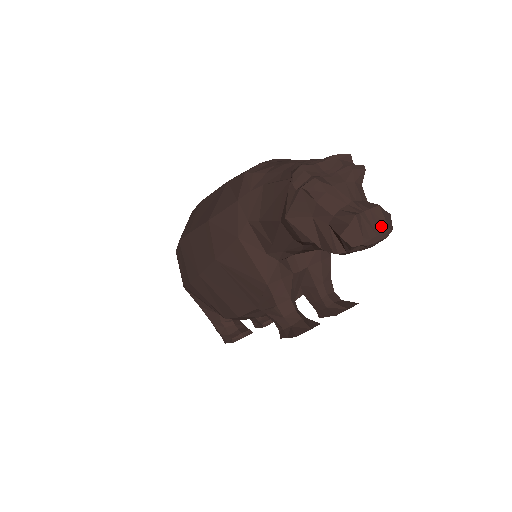
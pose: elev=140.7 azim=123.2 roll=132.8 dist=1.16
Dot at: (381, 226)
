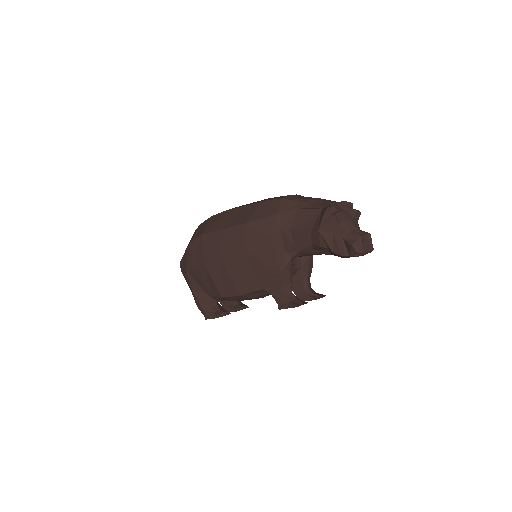
Dot at: (370, 245)
